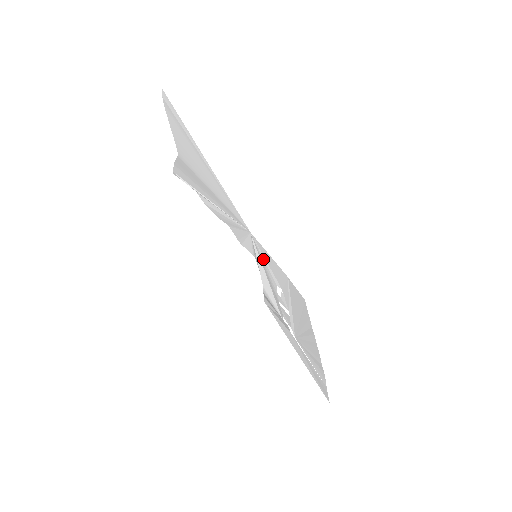
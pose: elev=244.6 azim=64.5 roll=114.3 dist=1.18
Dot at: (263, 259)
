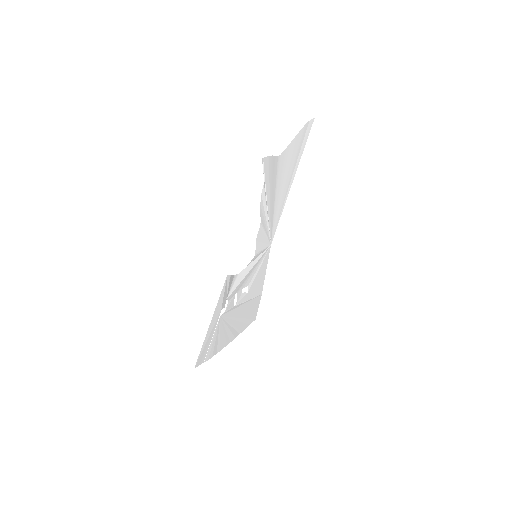
Dot at: (259, 265)
